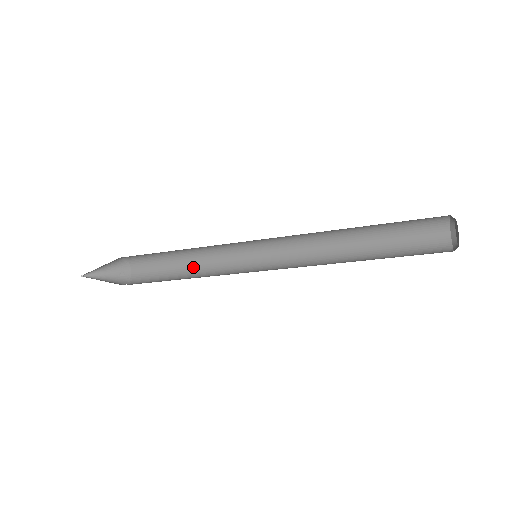
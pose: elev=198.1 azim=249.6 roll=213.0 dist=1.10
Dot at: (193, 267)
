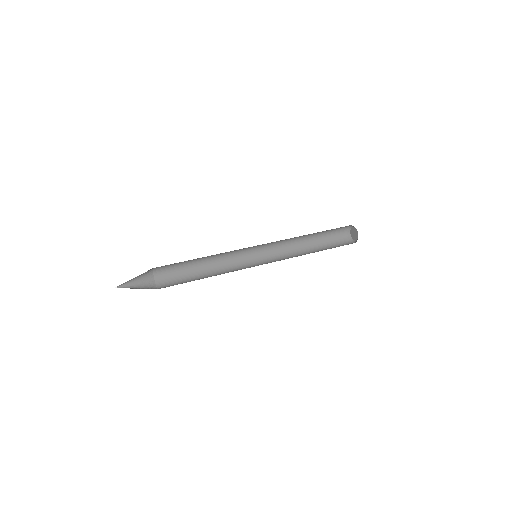
Dot at: (205, 259)
